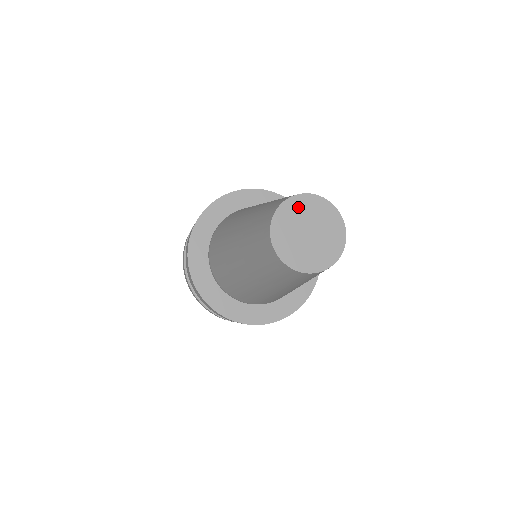
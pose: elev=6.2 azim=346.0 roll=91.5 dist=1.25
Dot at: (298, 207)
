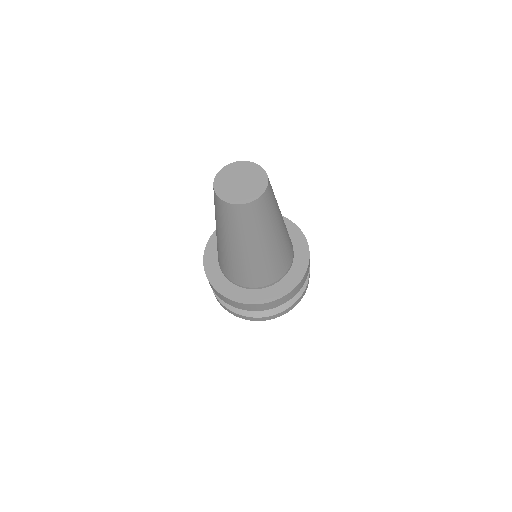
Dot at: (226, 174)
